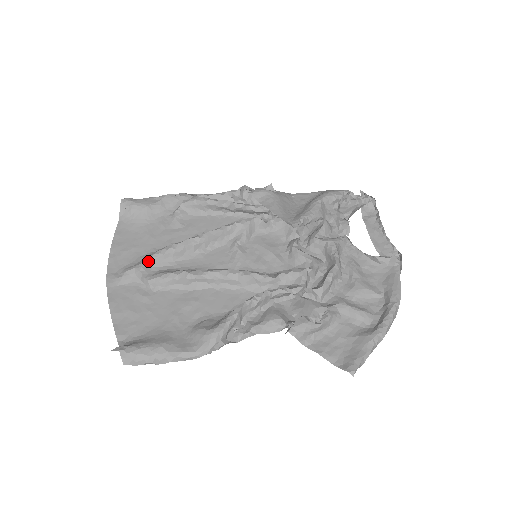
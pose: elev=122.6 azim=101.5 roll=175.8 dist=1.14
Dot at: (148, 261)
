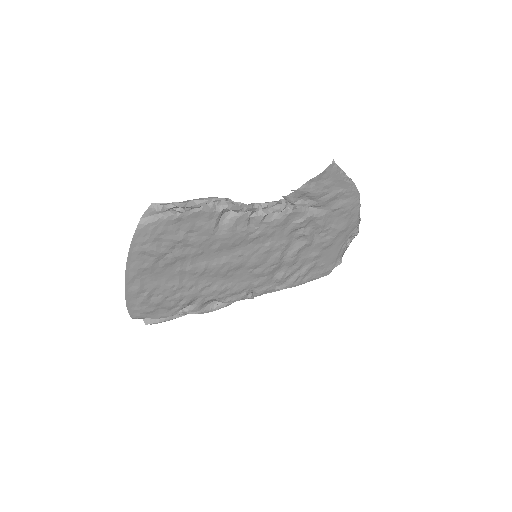
Dot at: occluded
